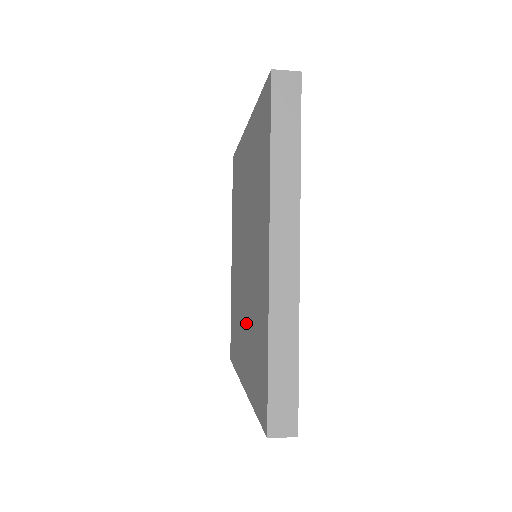
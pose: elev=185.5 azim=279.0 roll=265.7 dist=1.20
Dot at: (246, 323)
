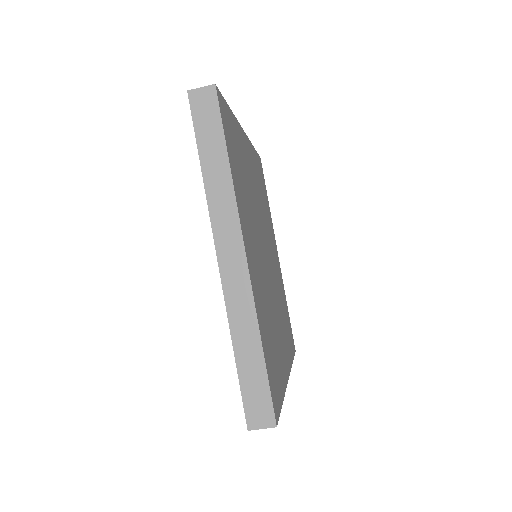
Dot at: occluded
